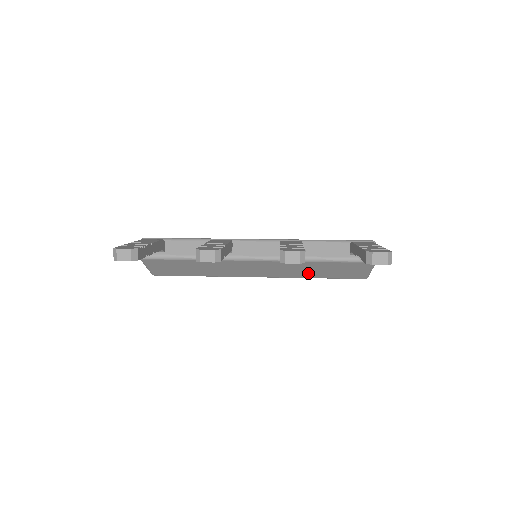
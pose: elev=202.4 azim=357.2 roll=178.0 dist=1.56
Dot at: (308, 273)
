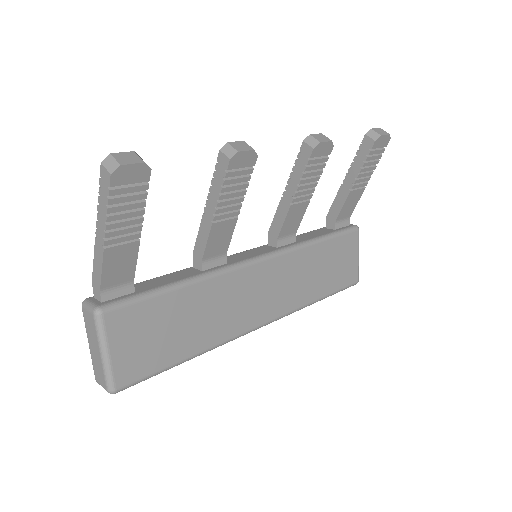
Dot at: (311, 285)
